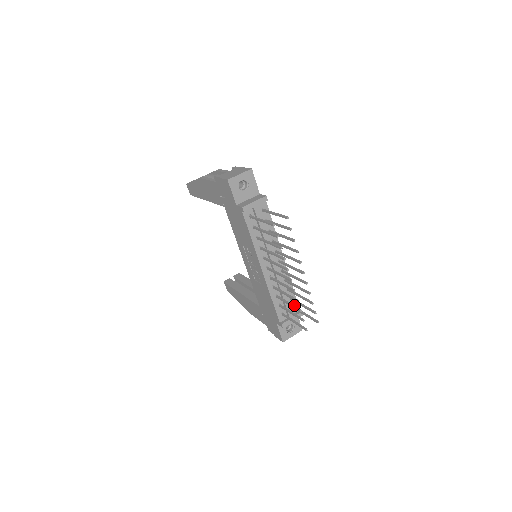
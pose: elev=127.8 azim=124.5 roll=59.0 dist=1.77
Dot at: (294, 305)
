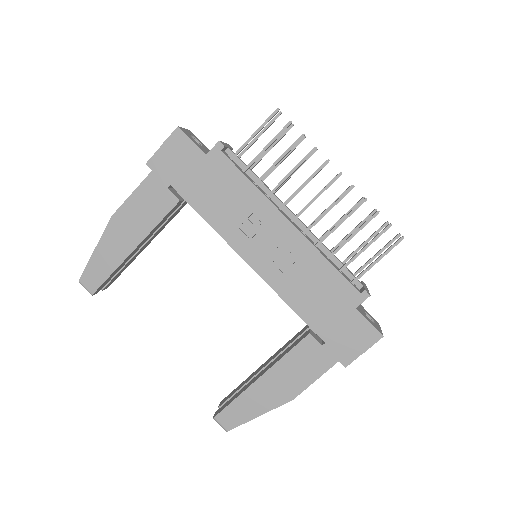
Dot at: occluded
